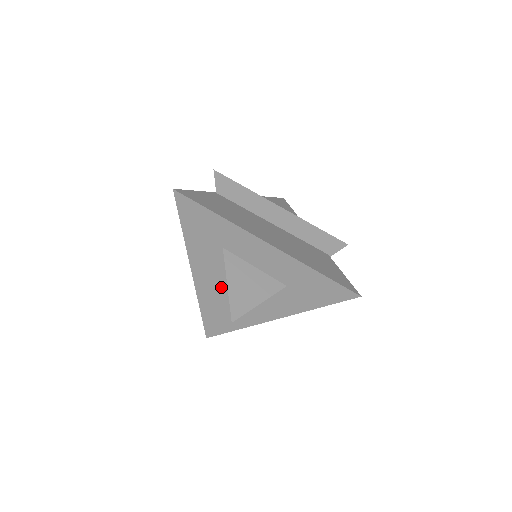
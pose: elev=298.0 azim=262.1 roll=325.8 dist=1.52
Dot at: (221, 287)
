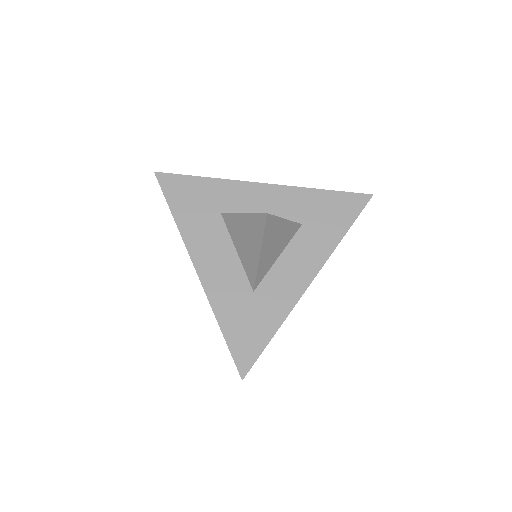
Dot at: (235, 270)
